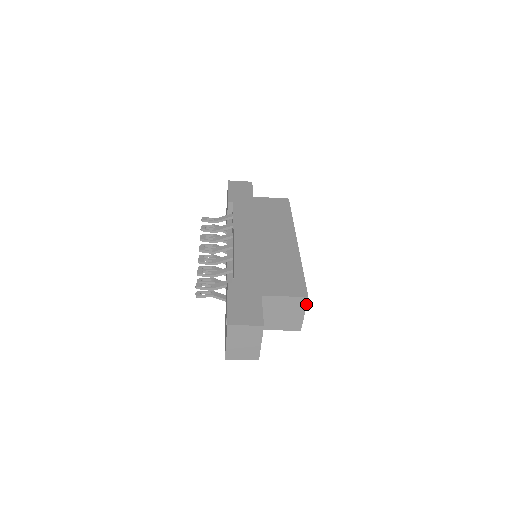
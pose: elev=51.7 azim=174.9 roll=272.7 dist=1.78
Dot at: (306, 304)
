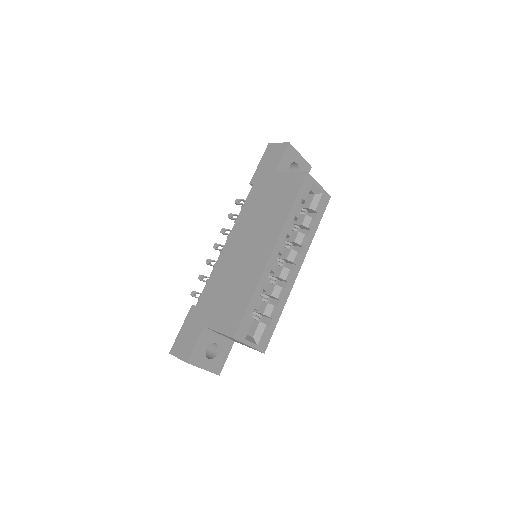
Dot at: (240, 341)
